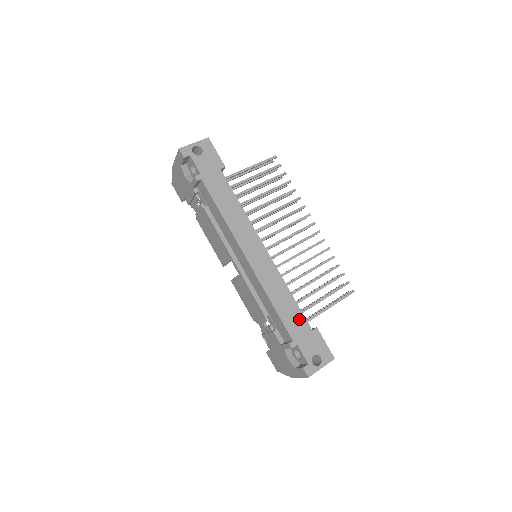
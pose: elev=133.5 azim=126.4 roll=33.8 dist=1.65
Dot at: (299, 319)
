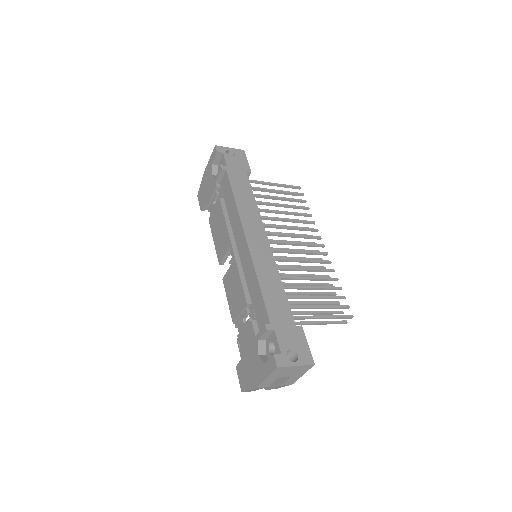
Dot at: (284, 309)
